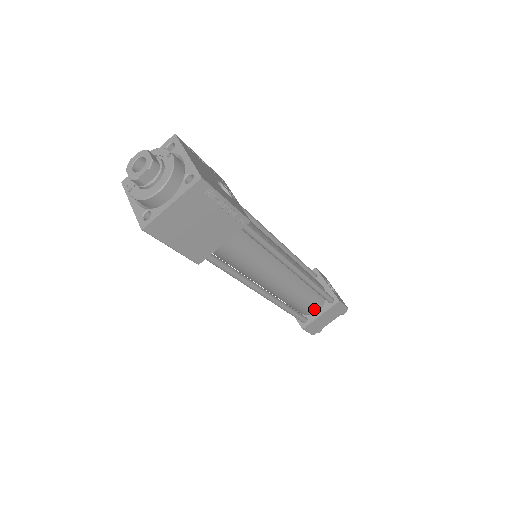
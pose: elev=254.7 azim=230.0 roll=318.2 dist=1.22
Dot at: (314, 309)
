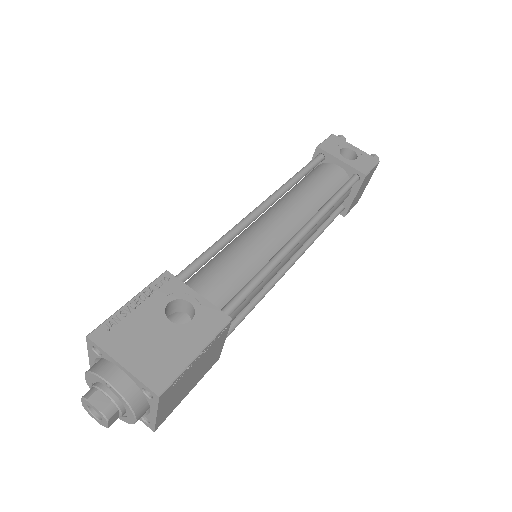
Dot at: (344, 199)
